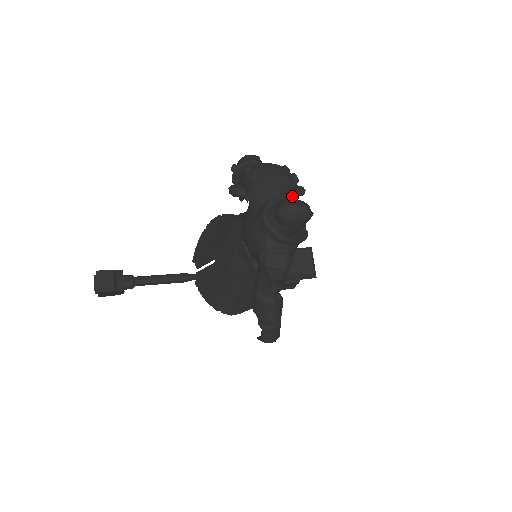
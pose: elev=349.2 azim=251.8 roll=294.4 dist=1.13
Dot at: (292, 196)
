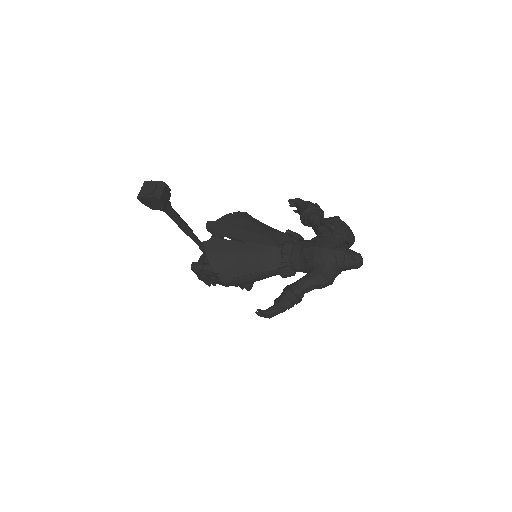
Dot at: occluded
